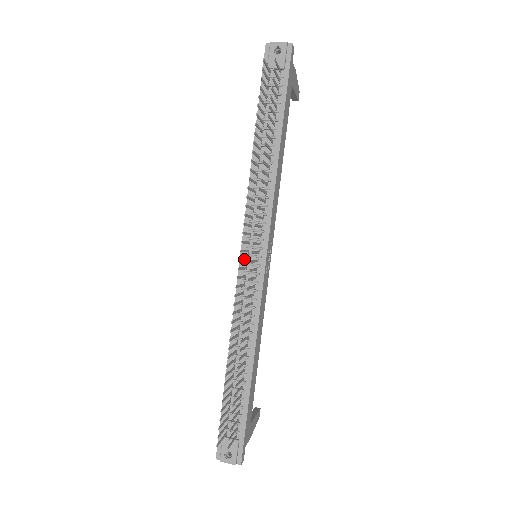
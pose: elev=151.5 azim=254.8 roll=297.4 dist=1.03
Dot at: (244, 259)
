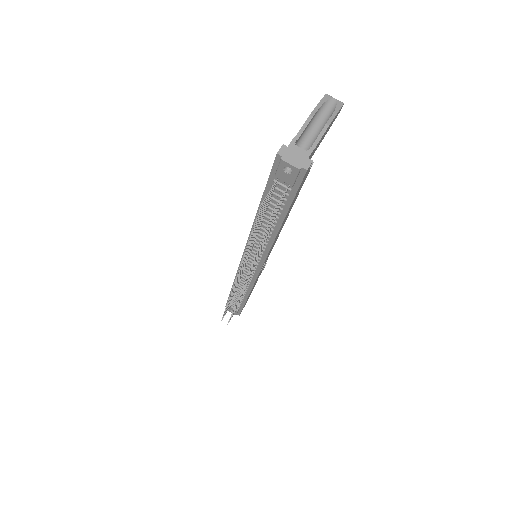
Dot at: occluded
